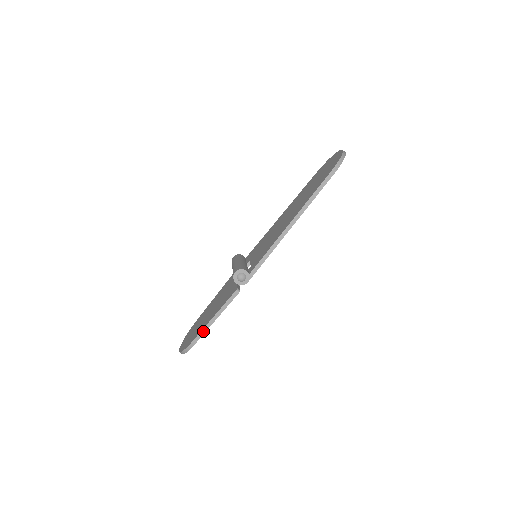
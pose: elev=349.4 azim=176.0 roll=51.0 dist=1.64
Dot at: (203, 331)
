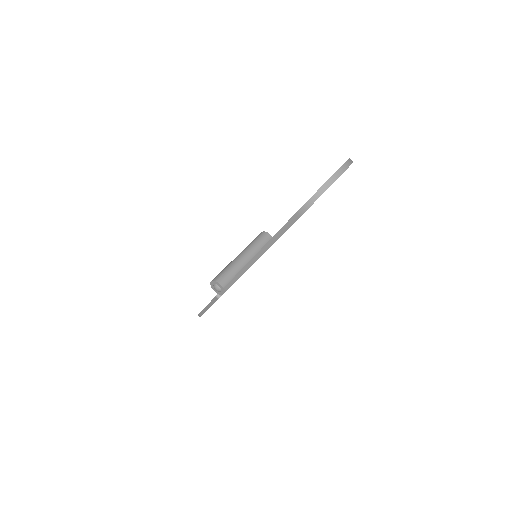
Dot at: (203, 311)
